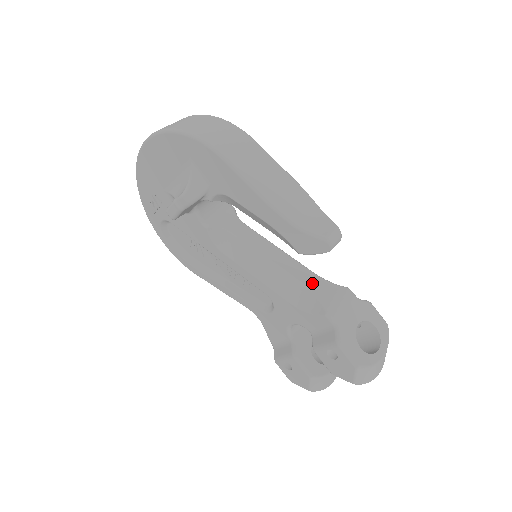
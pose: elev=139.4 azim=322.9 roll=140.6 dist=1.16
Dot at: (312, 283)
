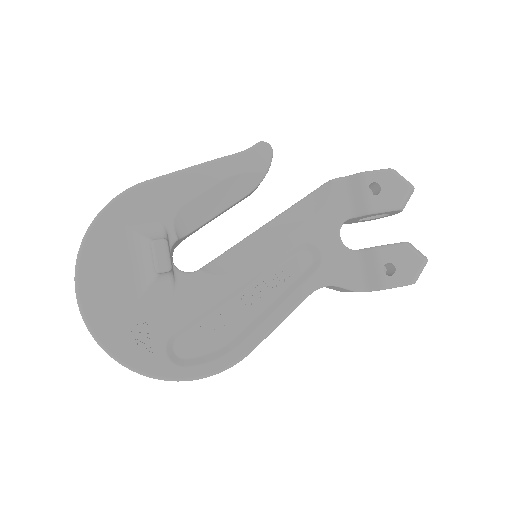
Dot at: occluded
